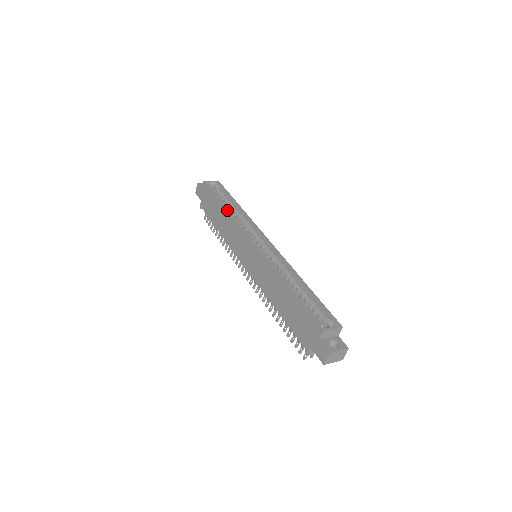
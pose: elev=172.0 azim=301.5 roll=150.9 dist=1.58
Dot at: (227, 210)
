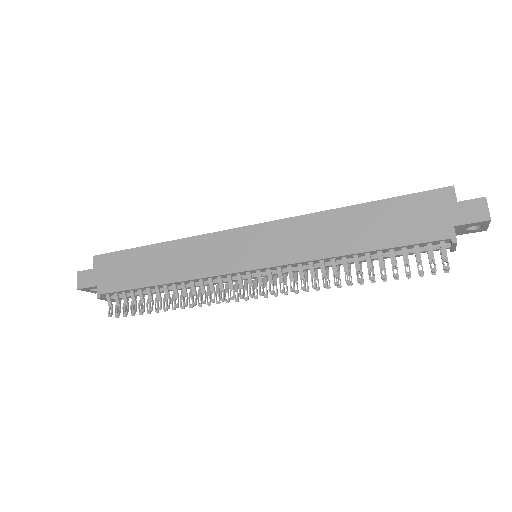
Dot at: occluded
